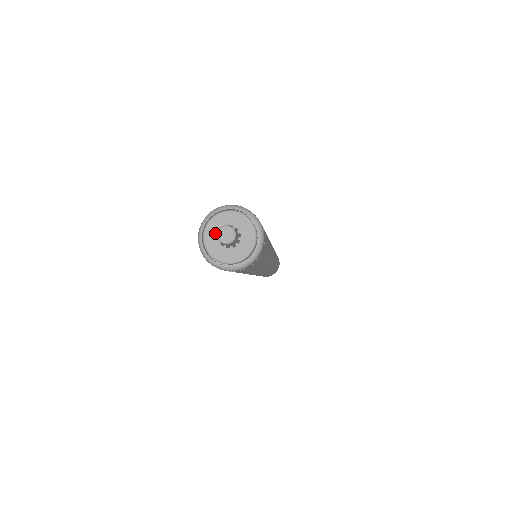
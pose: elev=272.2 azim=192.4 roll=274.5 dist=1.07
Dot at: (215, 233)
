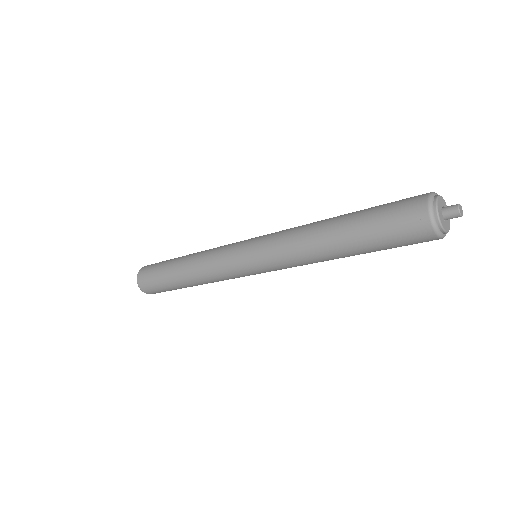
Dot at: (440, 209)
